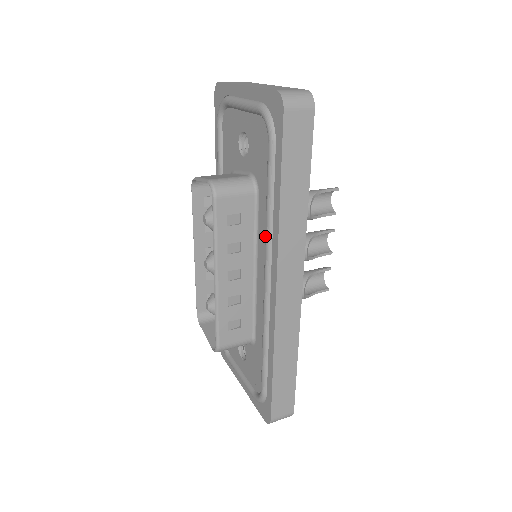
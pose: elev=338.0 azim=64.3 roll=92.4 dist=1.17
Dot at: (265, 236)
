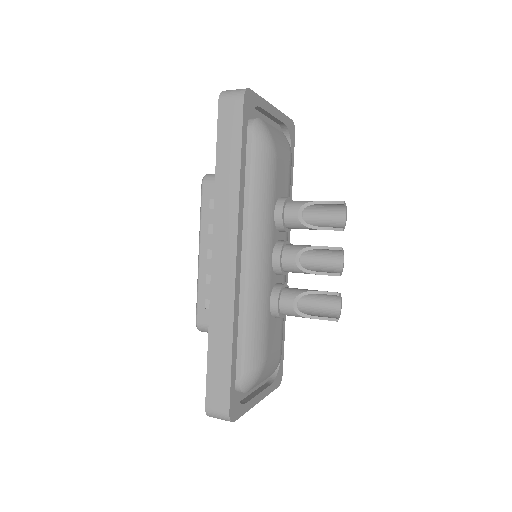
Dot at: occluded
